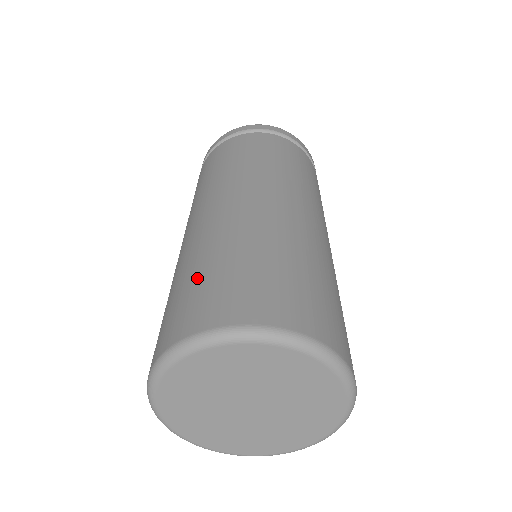
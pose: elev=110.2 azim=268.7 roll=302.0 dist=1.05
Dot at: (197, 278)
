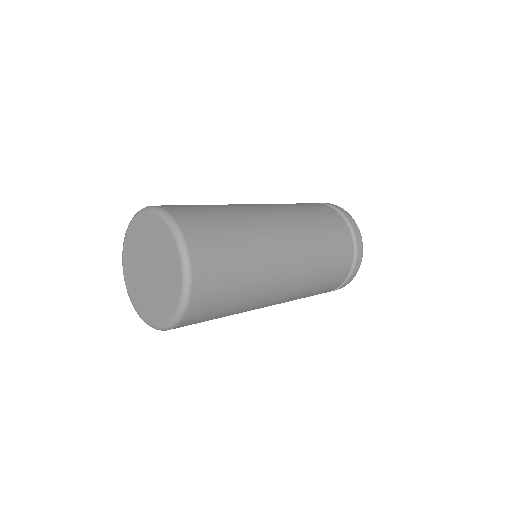
Dot at: occluded
